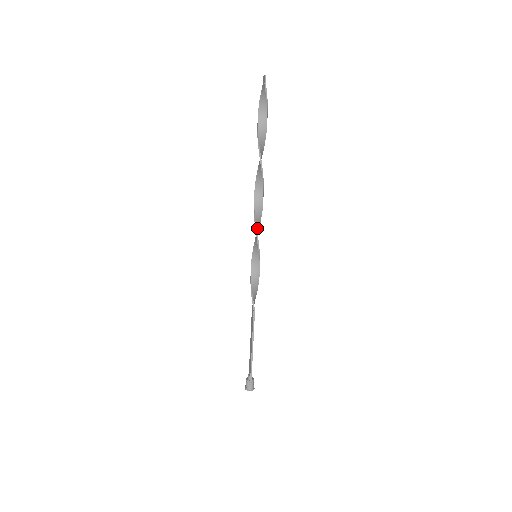
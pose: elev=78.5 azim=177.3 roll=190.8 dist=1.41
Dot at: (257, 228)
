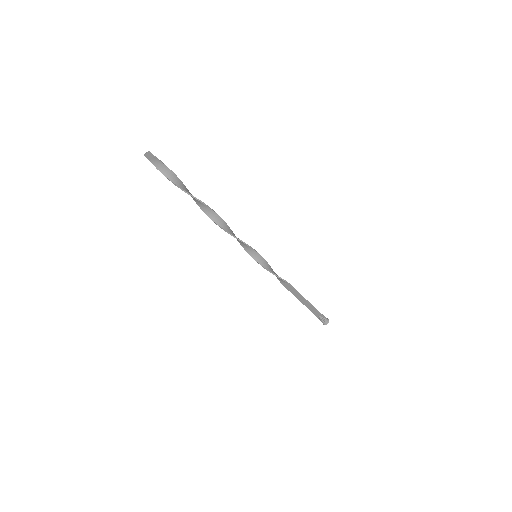
Dot at: (241, 241)
